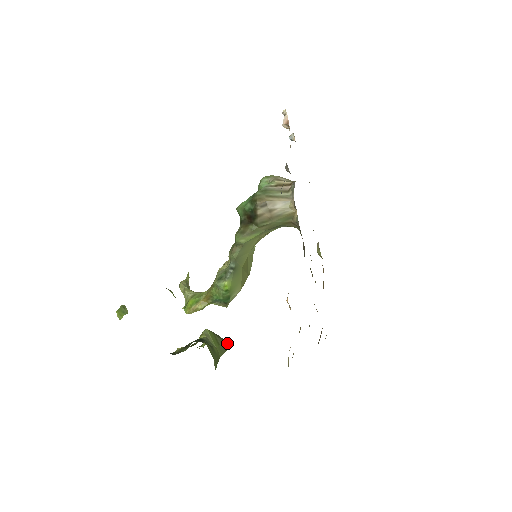
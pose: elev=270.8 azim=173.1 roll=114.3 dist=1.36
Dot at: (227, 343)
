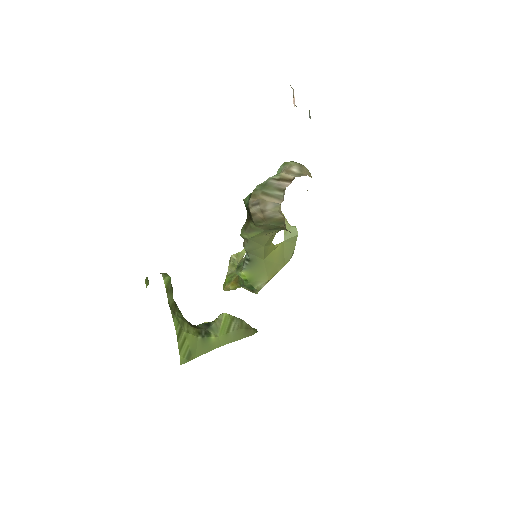
Dot at: (250, 330)
